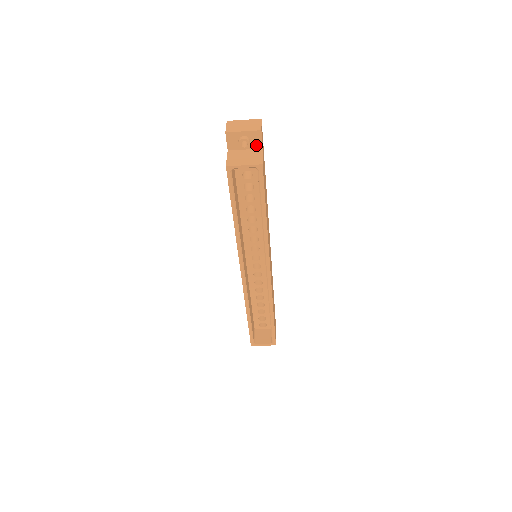
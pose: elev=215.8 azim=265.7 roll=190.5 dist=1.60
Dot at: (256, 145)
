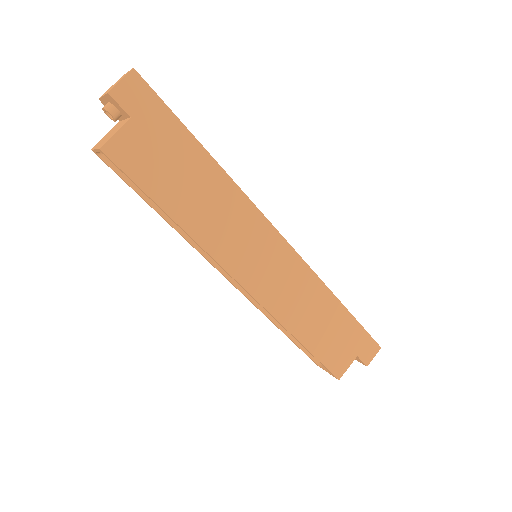
Dot at: (124, 113)
